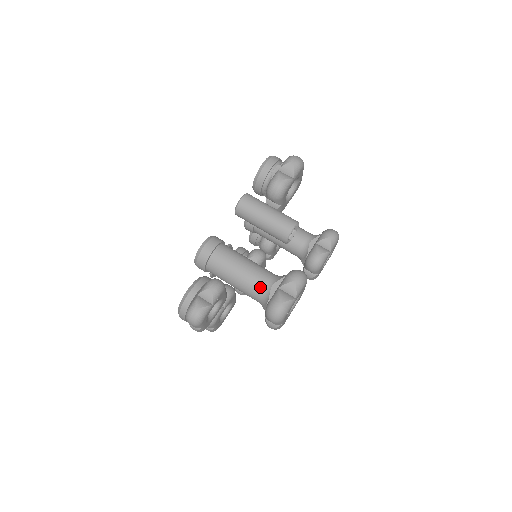
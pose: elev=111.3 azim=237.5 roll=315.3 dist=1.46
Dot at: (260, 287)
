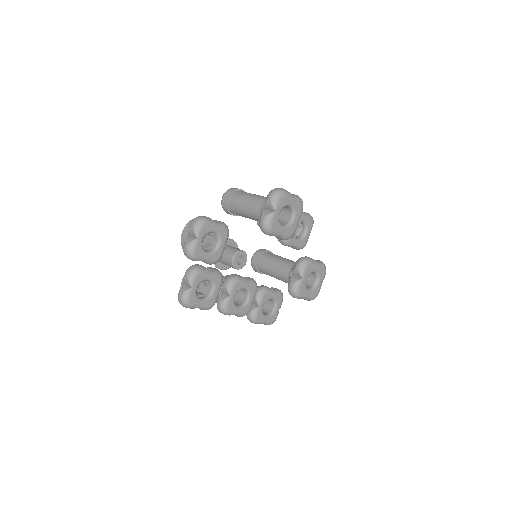
Dot at: occluded
